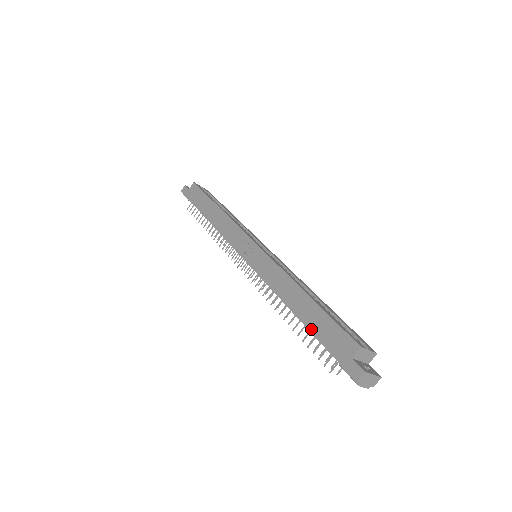
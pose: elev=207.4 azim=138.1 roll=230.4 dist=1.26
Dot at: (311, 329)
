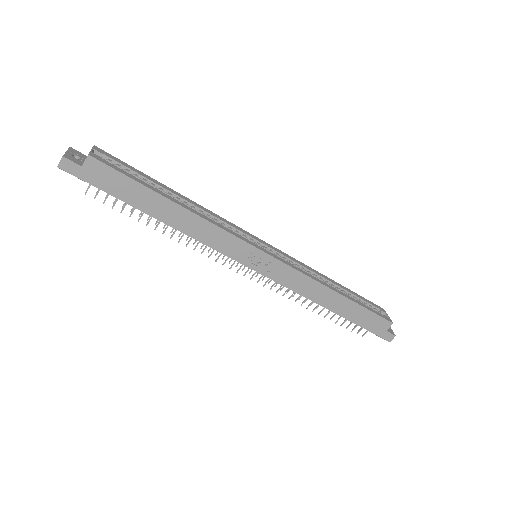
Dot at: (350, 319)
